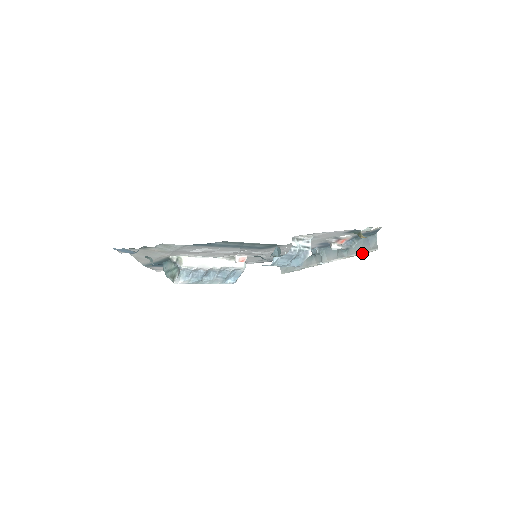
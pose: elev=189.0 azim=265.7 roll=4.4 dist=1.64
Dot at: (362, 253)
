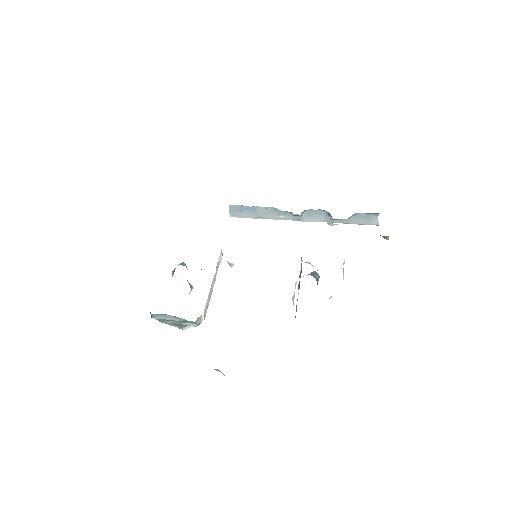
Dot at: (358, 224)
